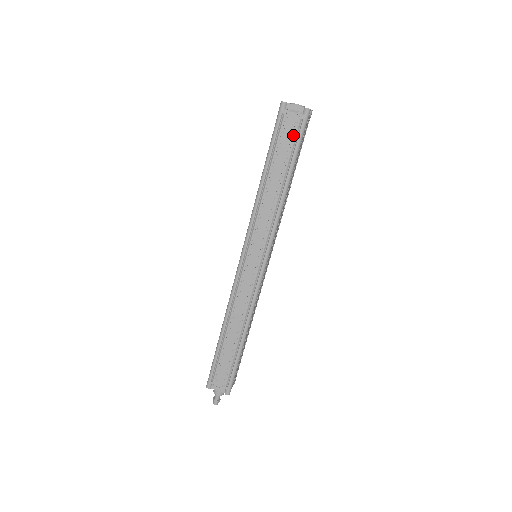
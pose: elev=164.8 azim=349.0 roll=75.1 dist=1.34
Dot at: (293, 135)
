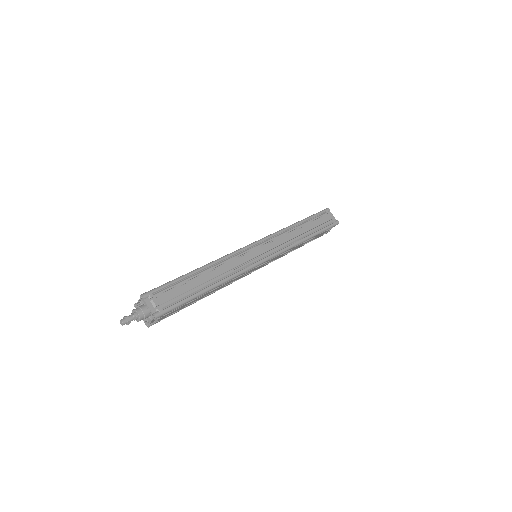
Dot at: (325, 224)
